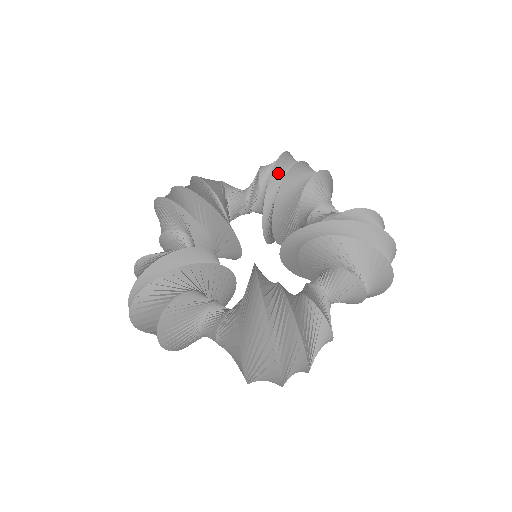
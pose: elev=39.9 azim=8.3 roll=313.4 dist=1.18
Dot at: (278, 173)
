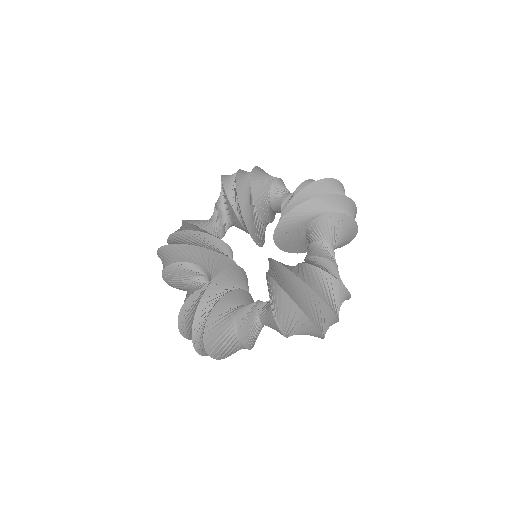
Dot at: (300, 198)
